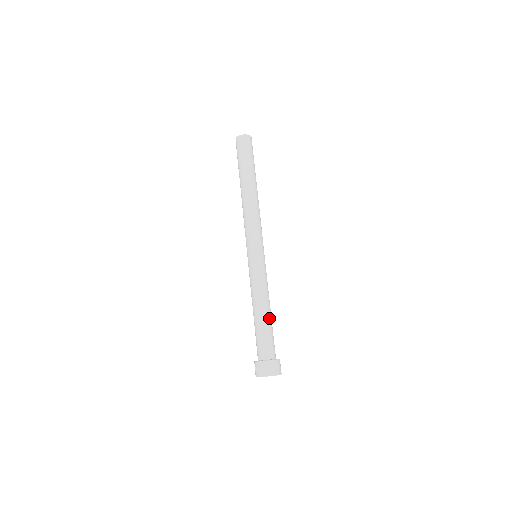
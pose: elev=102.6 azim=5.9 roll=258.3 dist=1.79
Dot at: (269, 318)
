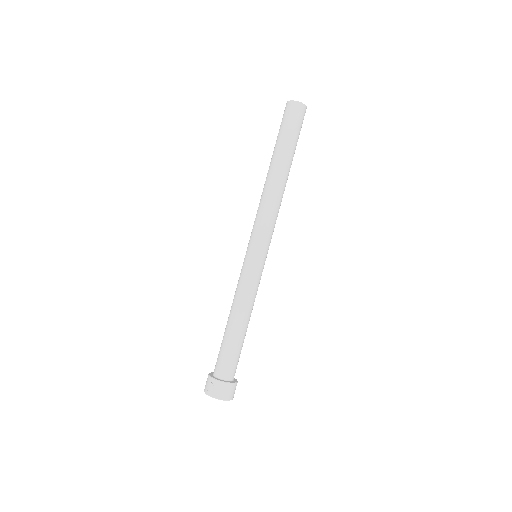
Dot at: occluded
